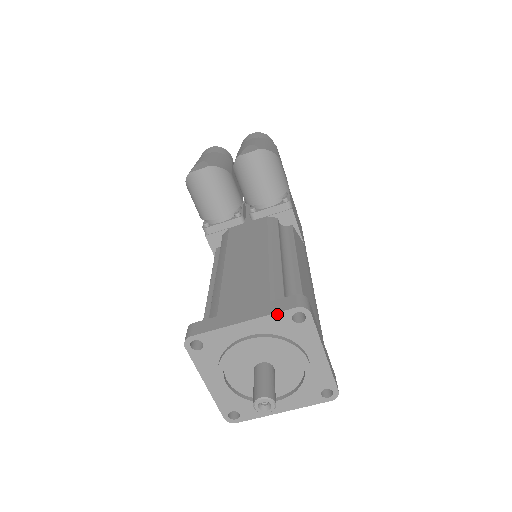
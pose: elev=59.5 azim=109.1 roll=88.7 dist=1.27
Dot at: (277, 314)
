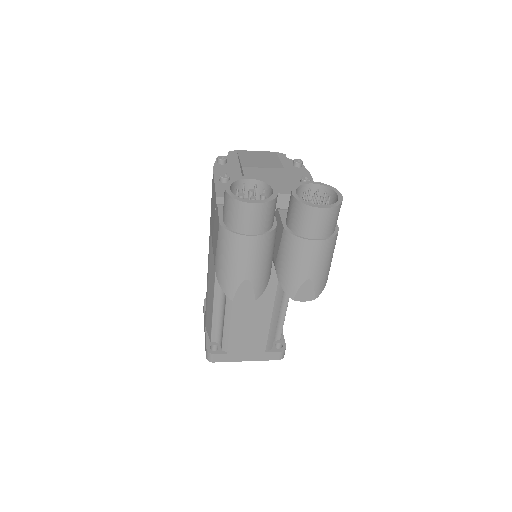
Dot at: (267, 360)
